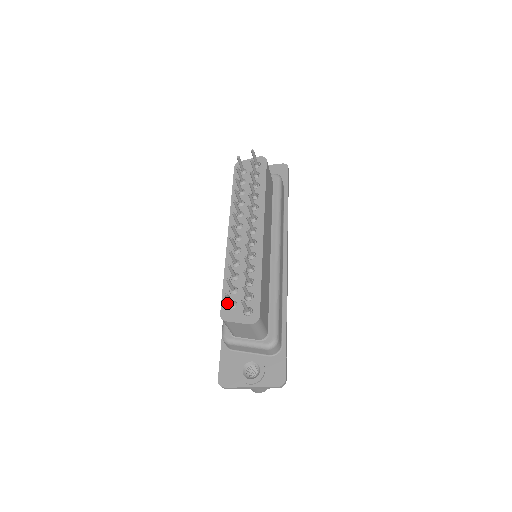
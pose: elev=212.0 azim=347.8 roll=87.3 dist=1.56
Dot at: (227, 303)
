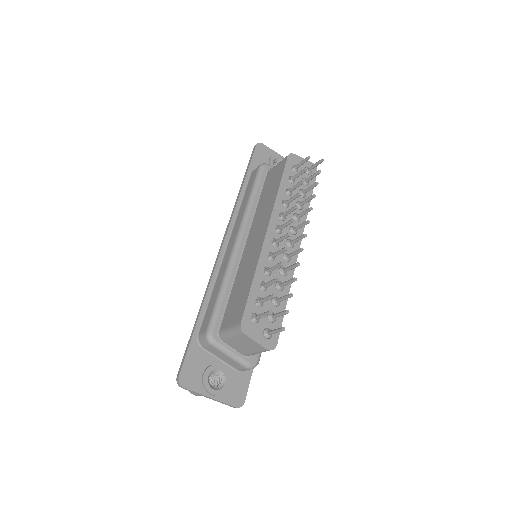
Dot at: (250, 313)
